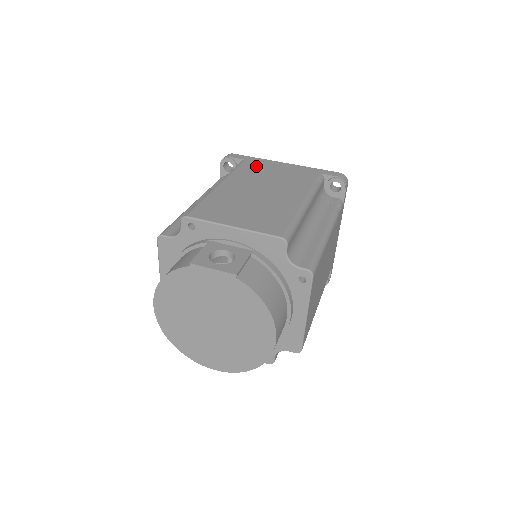
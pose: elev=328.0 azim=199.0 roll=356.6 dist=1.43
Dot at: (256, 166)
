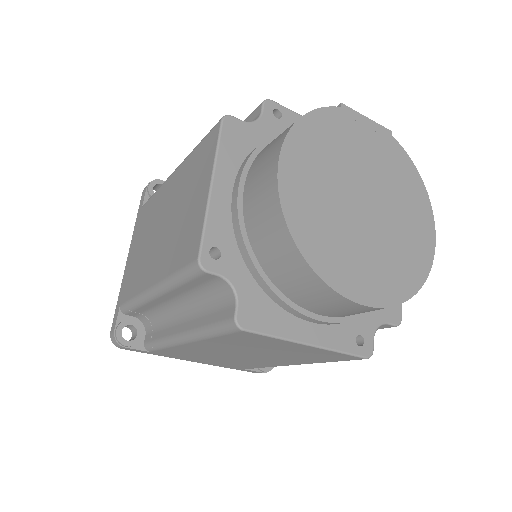
Dot at: occluded
